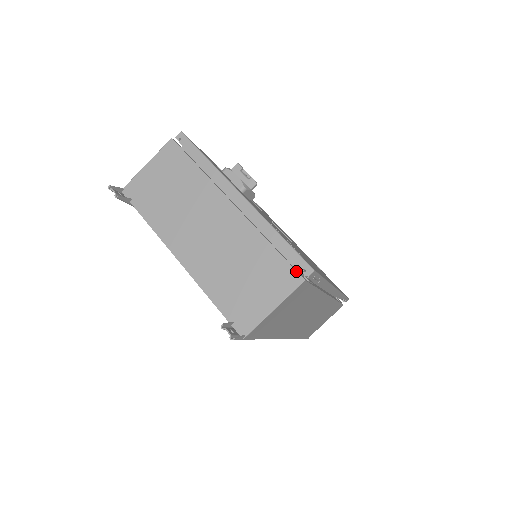
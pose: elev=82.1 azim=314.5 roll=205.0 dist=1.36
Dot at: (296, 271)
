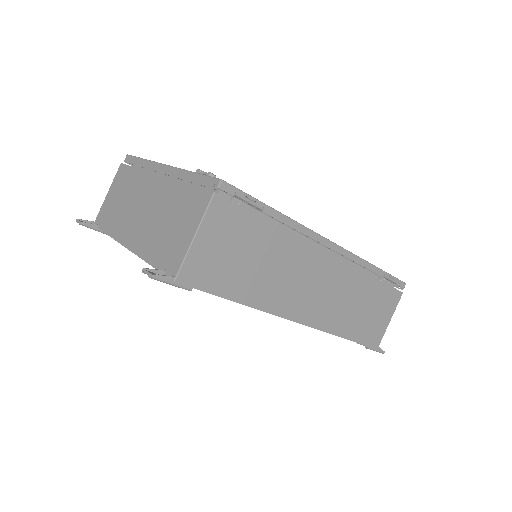
Dot at: (206, 190)
